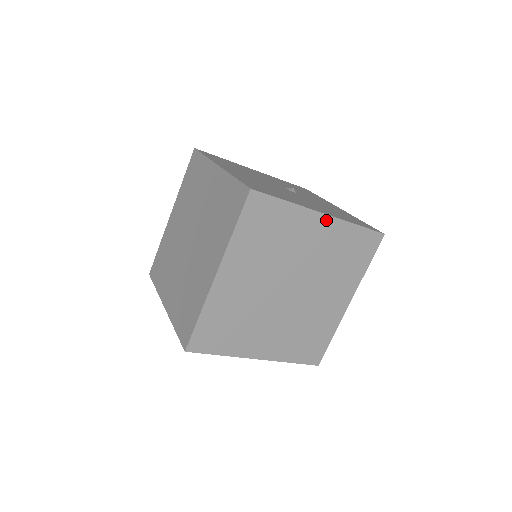
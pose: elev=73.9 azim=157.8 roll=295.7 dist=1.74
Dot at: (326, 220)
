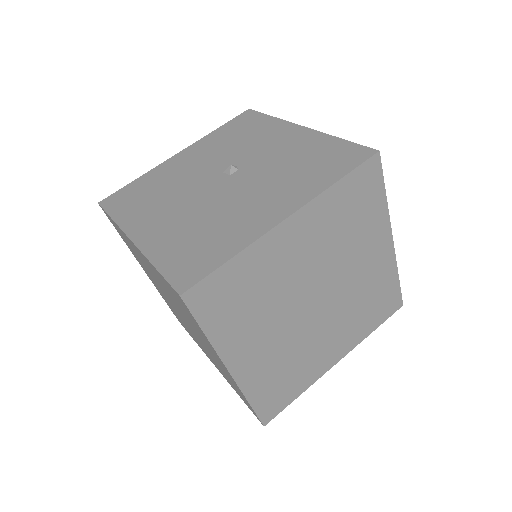
Dot at: (295, 219)
